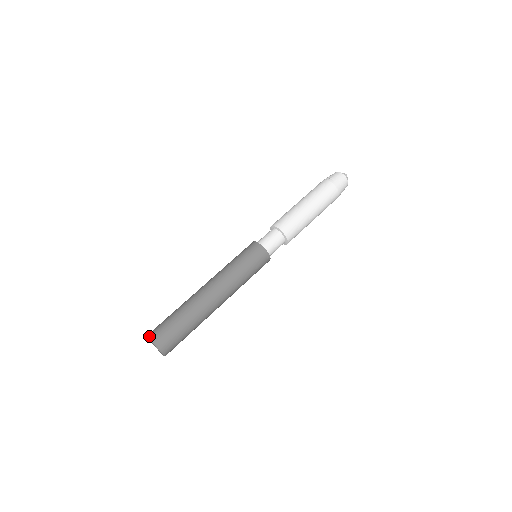
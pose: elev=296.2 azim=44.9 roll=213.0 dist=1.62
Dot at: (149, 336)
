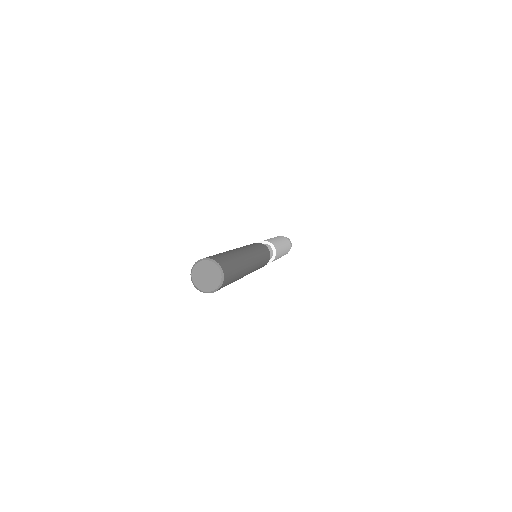
Dot at: (198, 260)
